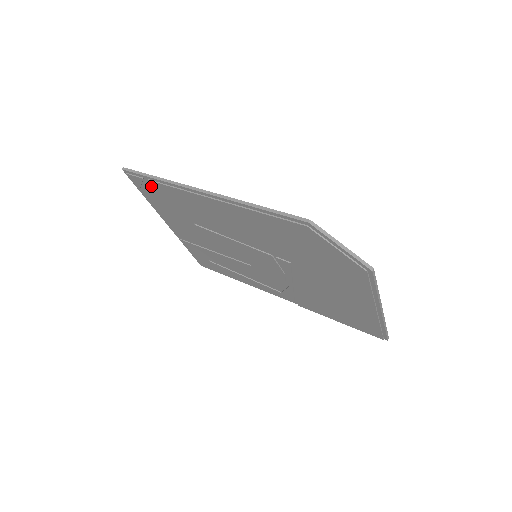
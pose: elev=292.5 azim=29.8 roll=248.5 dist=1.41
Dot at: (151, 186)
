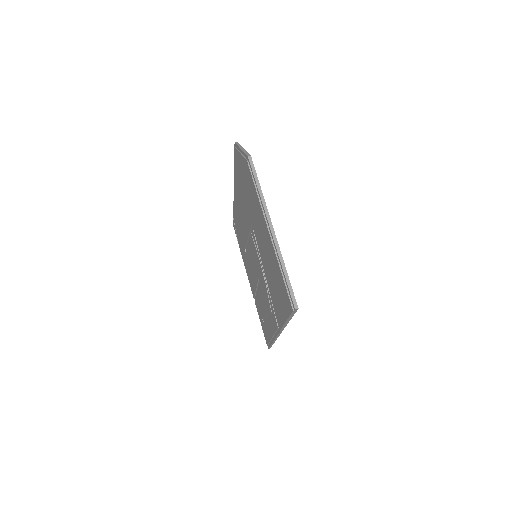
Dot at: (235, 224)
